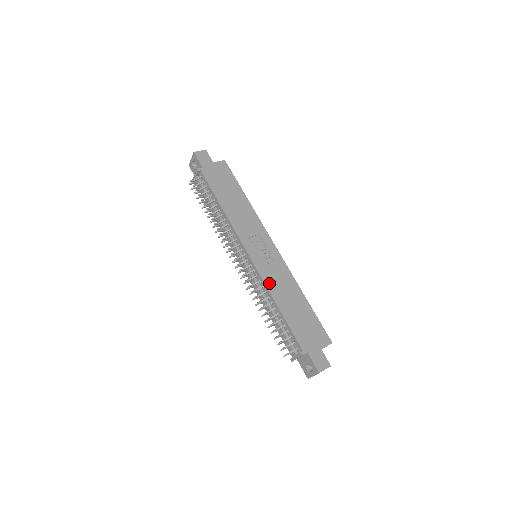
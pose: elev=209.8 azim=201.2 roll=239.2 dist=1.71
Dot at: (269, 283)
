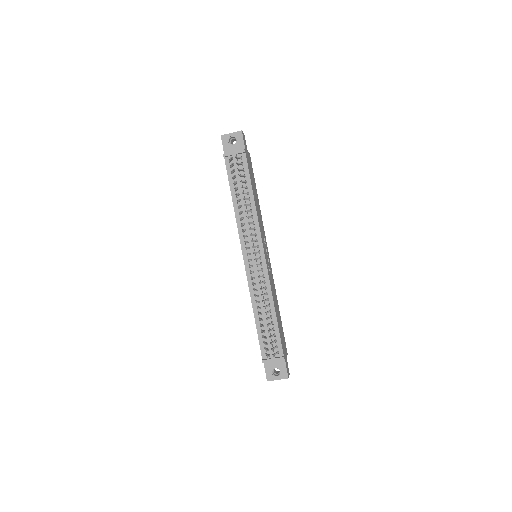
Dot at: (271, 287)
